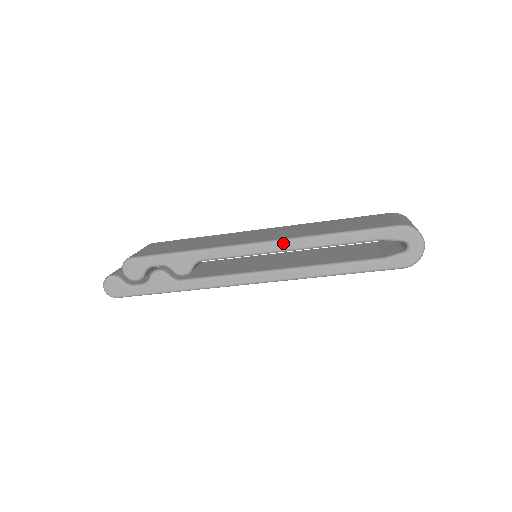
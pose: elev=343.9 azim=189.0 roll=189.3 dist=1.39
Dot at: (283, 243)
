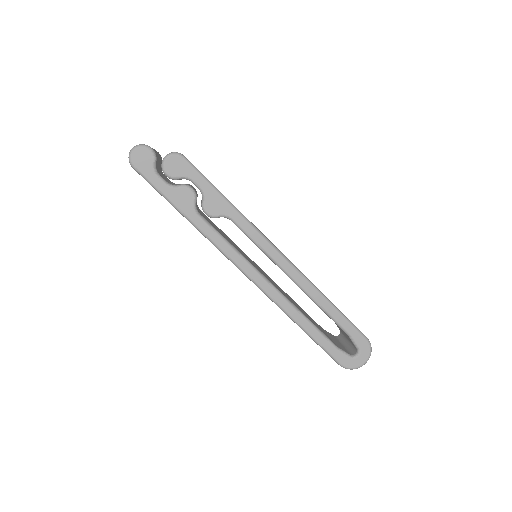
Dot at: (296, 272)
